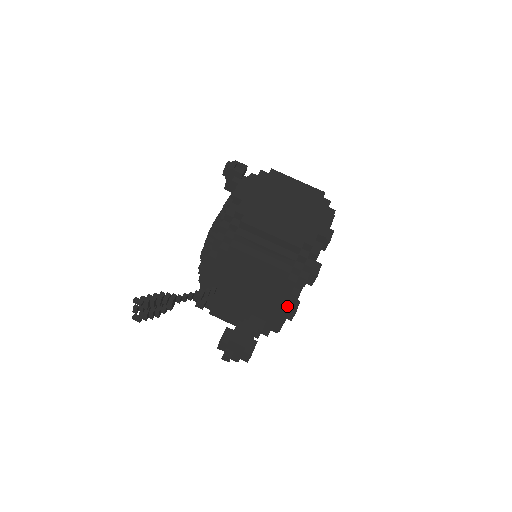
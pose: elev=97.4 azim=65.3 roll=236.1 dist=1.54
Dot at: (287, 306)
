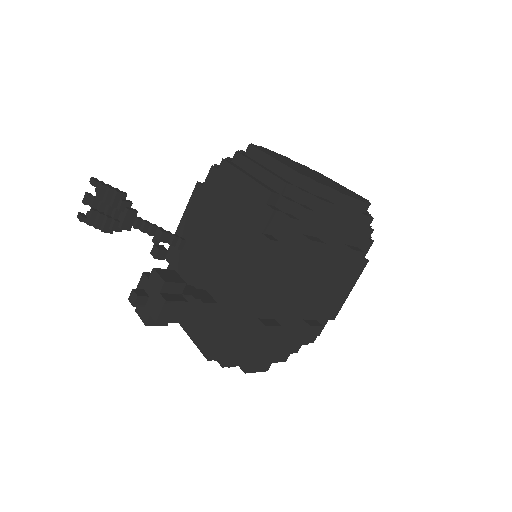
Dot at: (251, 263)
